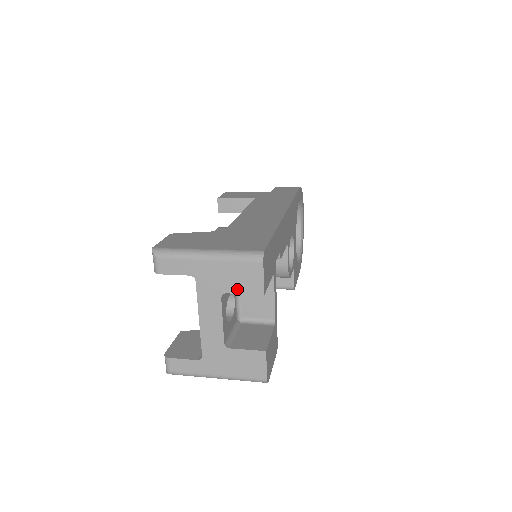
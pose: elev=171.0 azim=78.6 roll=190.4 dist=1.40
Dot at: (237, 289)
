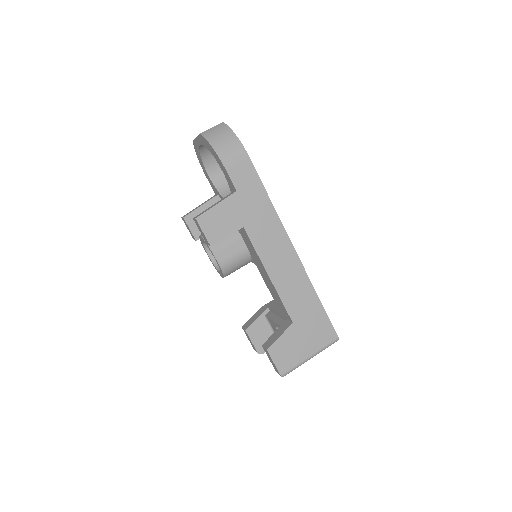
Dot at: occluded
